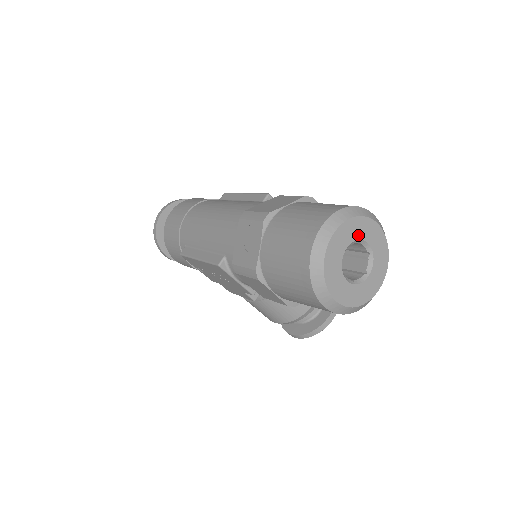
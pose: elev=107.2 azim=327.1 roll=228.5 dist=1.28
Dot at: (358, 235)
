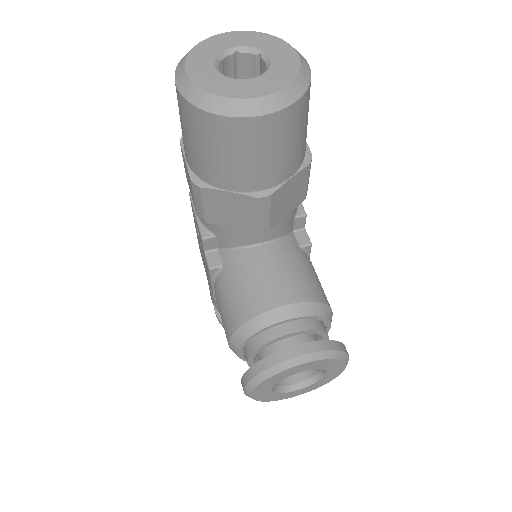
Dot at: (260, 46)
